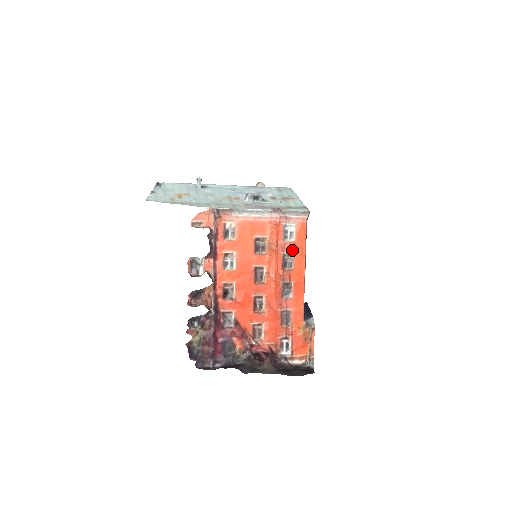
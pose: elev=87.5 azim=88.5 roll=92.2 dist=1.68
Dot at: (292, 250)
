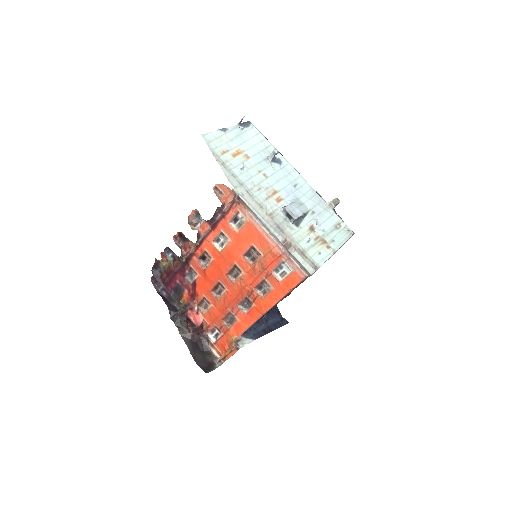
Dot at: (273, 284)
